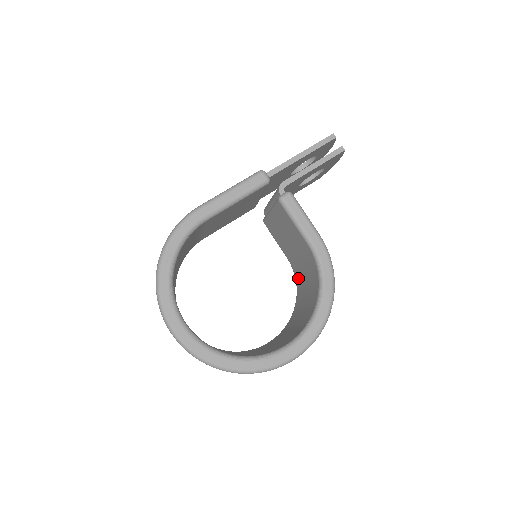
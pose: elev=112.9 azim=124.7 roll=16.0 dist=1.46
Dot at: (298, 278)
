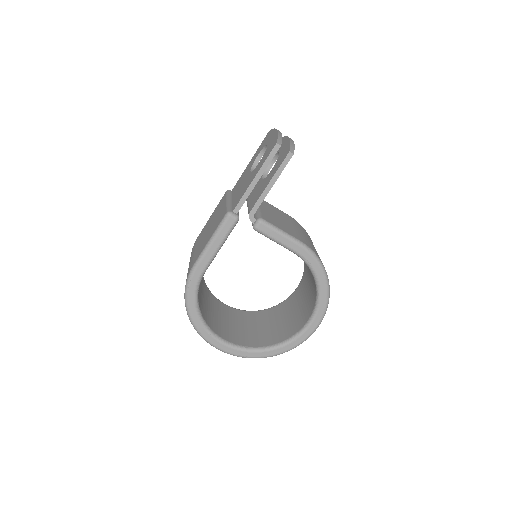
Dot at: occluded
